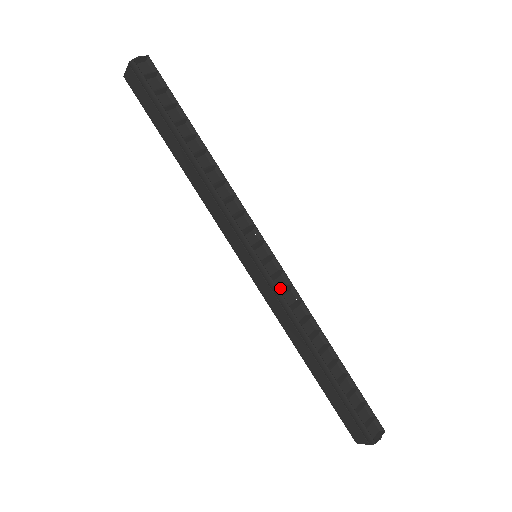
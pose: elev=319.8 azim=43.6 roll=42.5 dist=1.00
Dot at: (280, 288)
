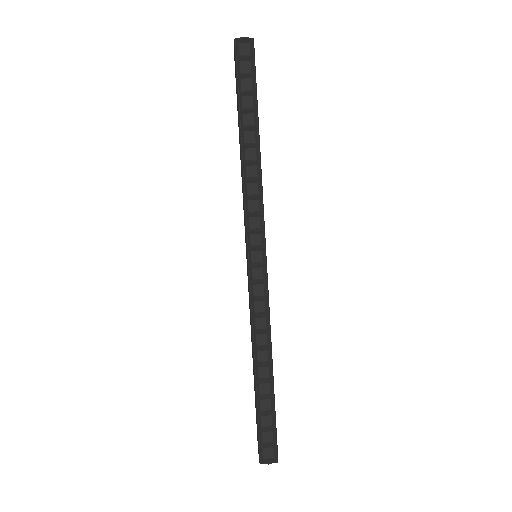
Dot at: (256, 294)
